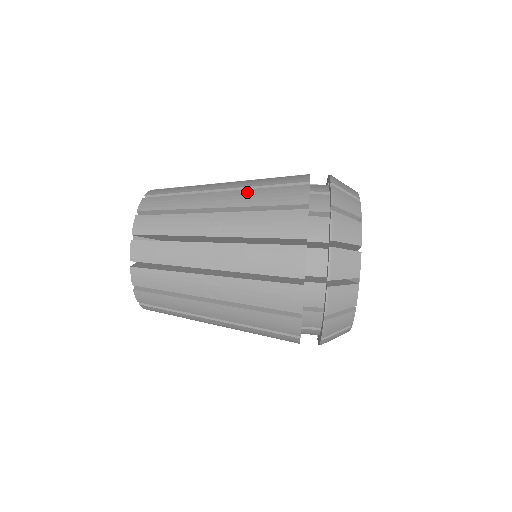
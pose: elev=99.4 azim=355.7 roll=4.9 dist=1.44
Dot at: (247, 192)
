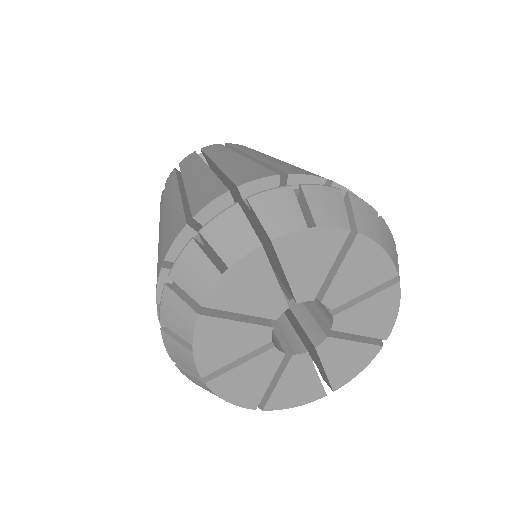
Dot at: (284, 162)
